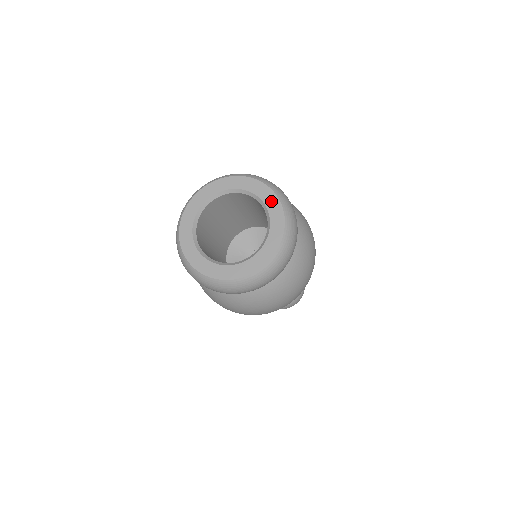
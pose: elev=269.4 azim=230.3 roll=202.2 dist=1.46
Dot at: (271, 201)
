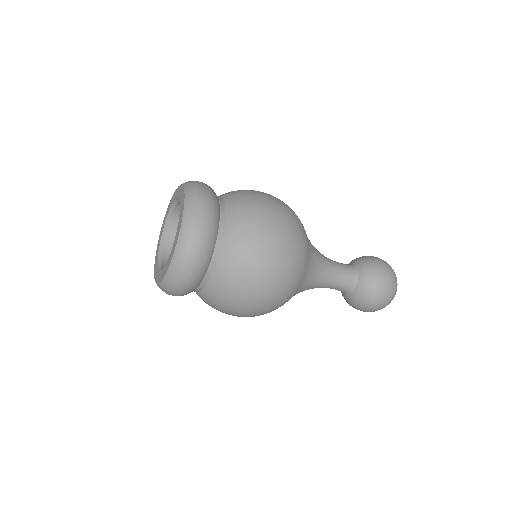
Dot at: (179, 192)
